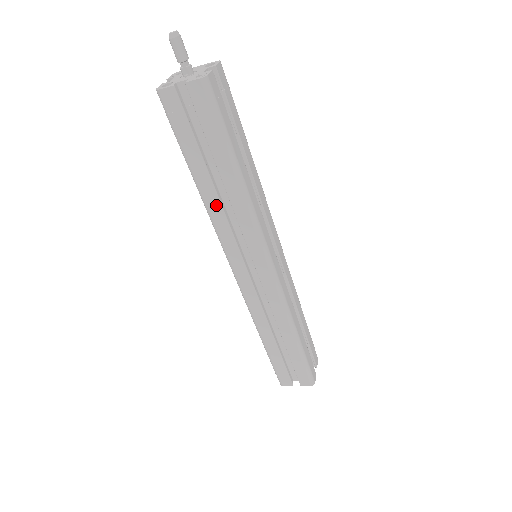
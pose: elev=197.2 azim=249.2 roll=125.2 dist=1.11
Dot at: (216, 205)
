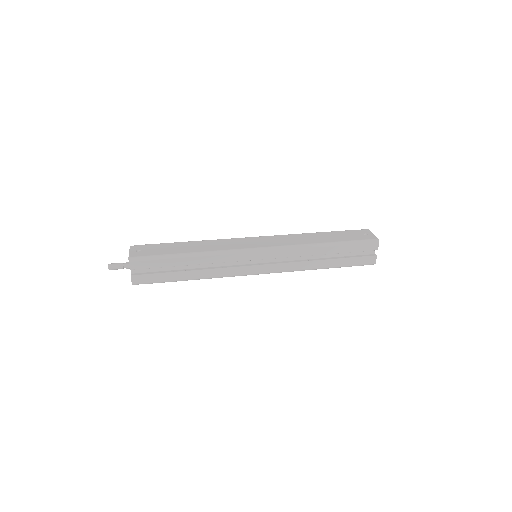
Dot at: occluded
